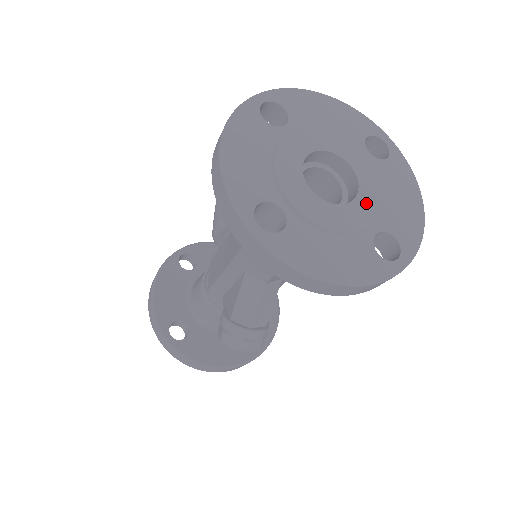
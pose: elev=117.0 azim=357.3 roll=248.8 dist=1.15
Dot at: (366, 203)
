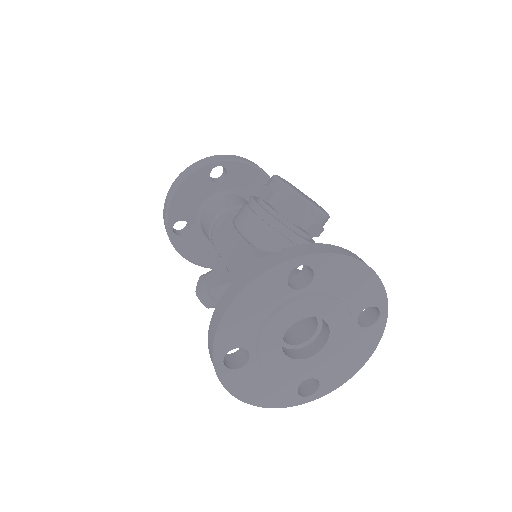
Dot at: (317, 361)
